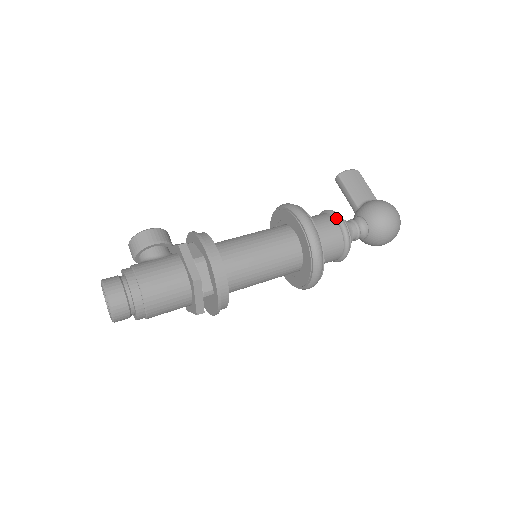
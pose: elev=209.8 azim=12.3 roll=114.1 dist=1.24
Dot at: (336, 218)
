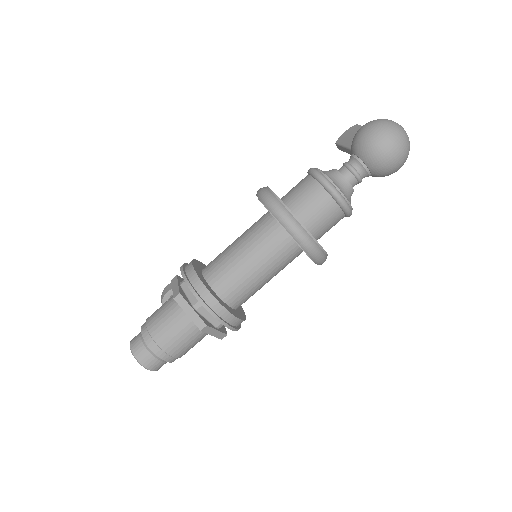
Dot at: (308, 172)
